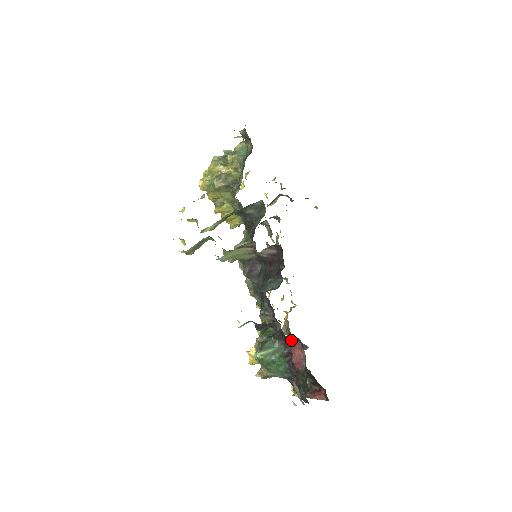
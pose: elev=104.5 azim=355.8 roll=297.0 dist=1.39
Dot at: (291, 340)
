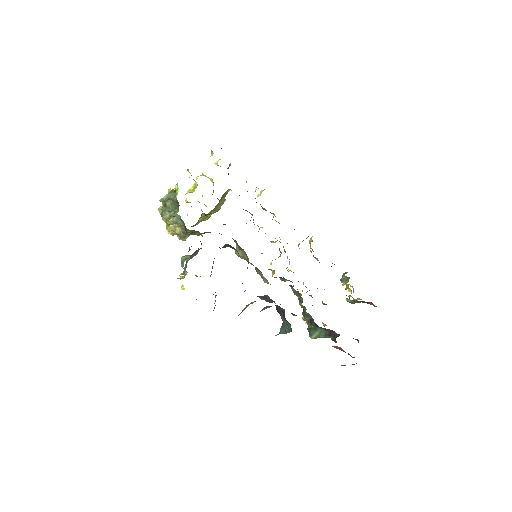
Dot at: occluded
